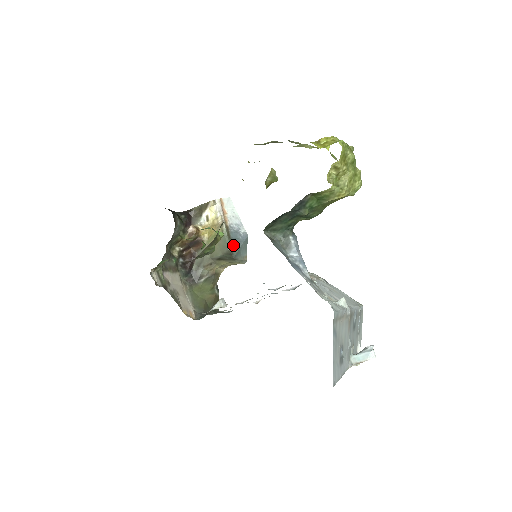
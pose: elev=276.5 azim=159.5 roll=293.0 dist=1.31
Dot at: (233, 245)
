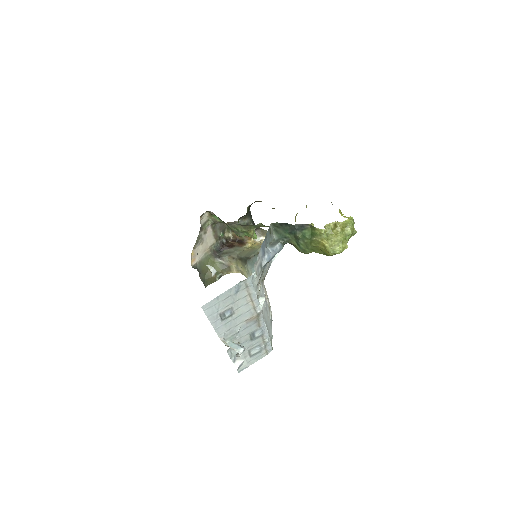
Dot at: (255, 258)
